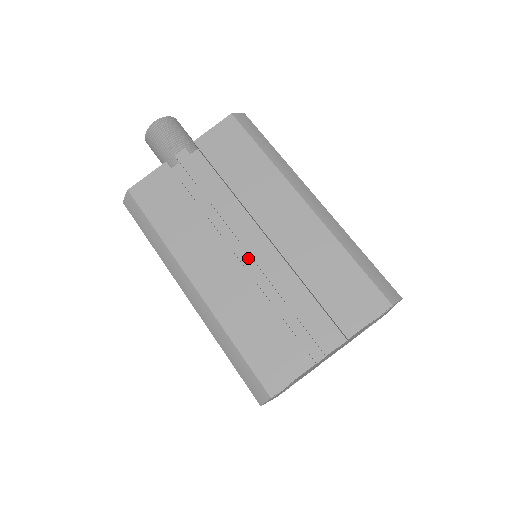
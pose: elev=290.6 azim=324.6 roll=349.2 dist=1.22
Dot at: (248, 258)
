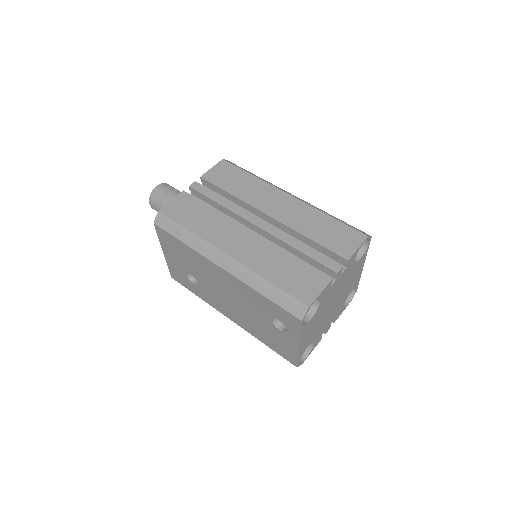
Dot at: occluded
